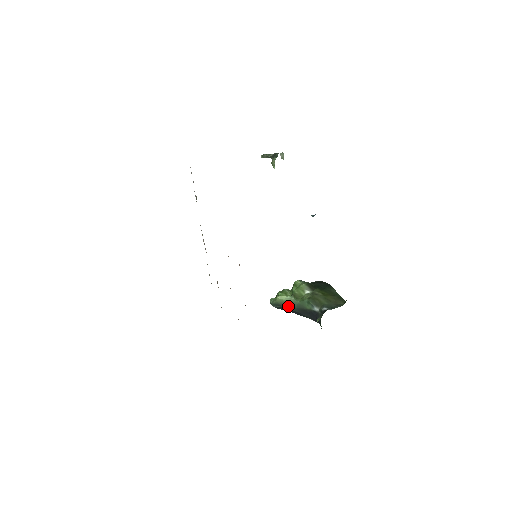
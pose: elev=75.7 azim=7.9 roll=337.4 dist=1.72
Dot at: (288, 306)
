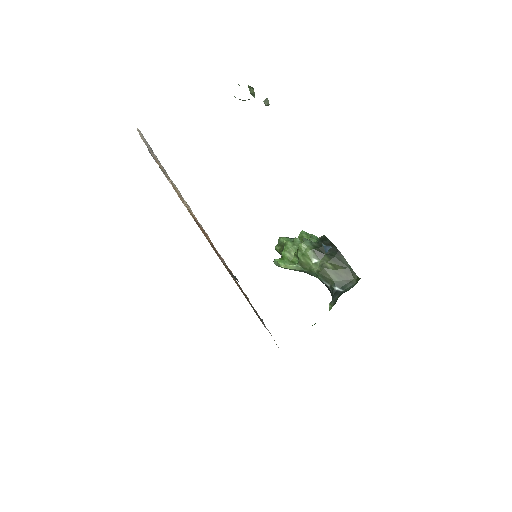
Dot at: (294, 270)
